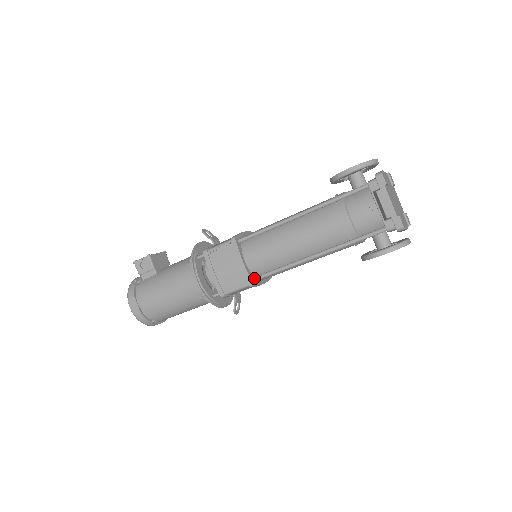
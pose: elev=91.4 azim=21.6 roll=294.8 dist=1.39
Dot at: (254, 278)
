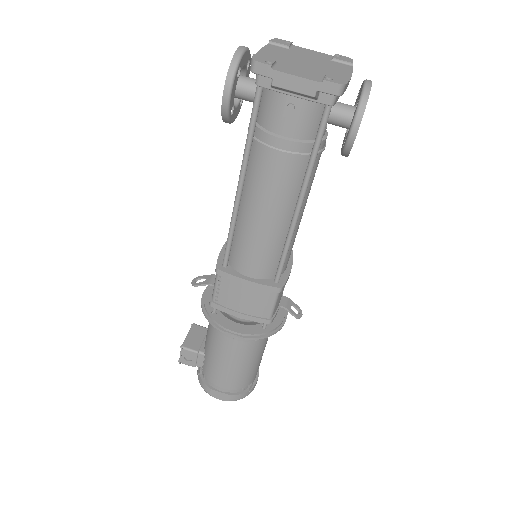
Dot at: (275, 281)
